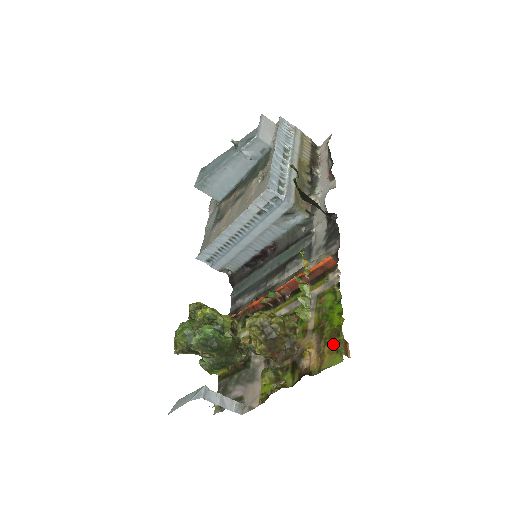
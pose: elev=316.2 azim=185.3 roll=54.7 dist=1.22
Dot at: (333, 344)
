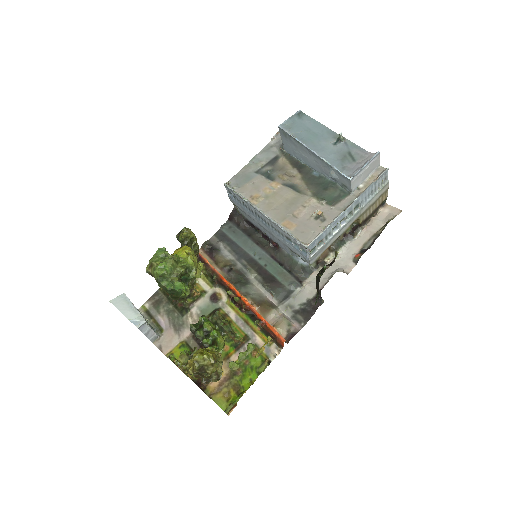
Dot at: (230, 393)
